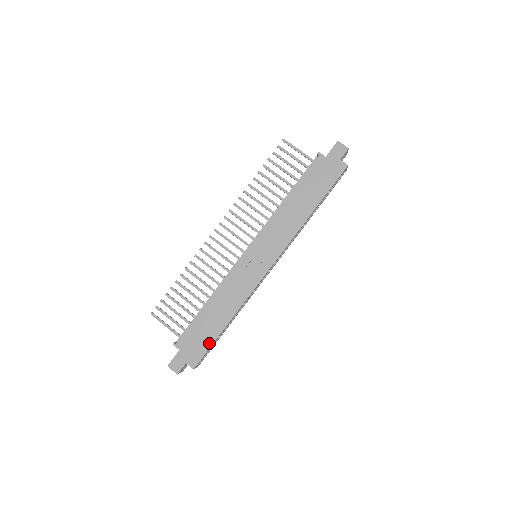
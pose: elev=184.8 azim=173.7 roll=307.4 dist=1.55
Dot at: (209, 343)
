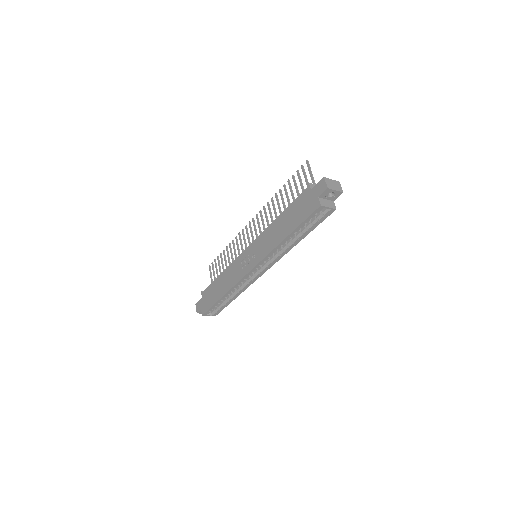
Dot at: (212, 303)
